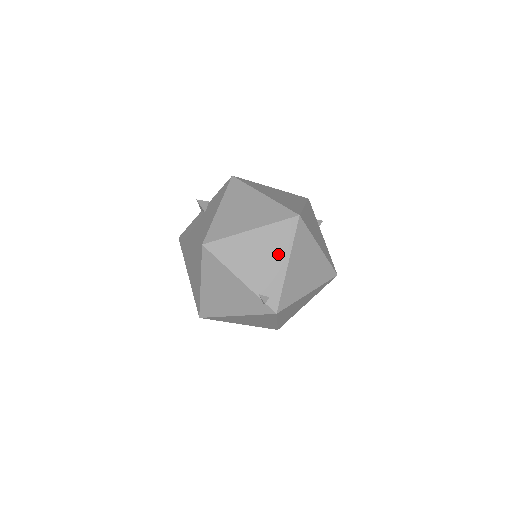
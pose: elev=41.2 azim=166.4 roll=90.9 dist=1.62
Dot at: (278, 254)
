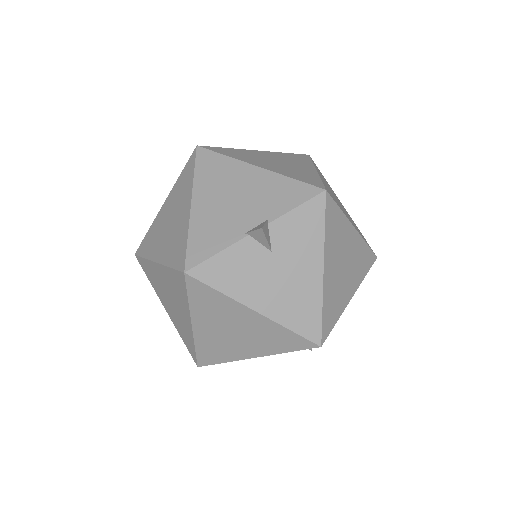
Dot at: occluded
